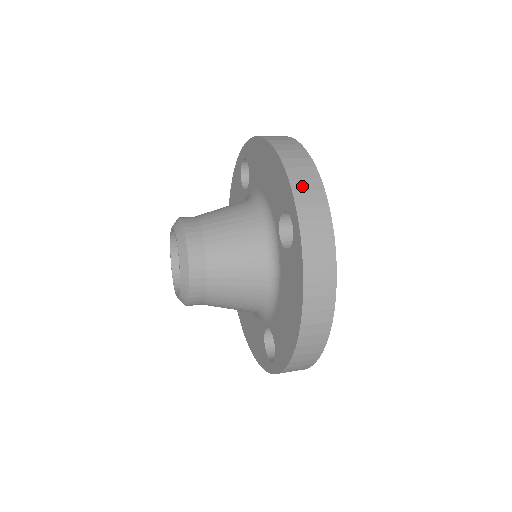
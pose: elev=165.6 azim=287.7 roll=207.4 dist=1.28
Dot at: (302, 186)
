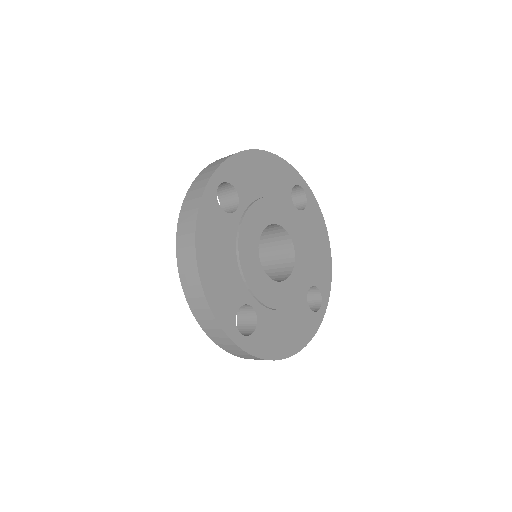
Dot at: (212, 165)
